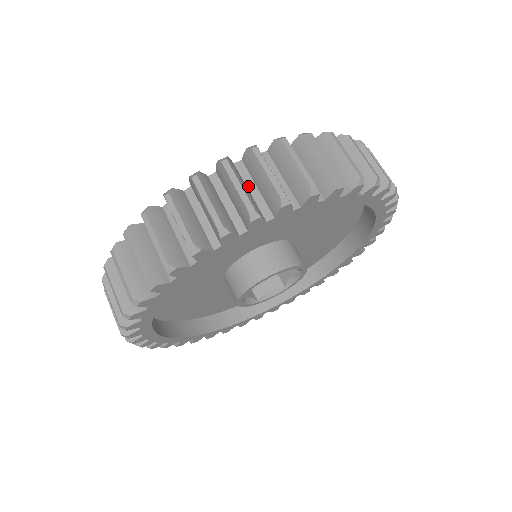
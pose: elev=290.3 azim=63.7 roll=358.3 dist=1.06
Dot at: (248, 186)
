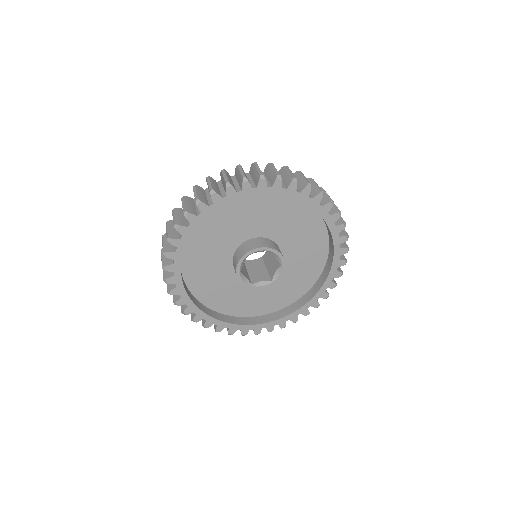
Dot at: (248, 179)
